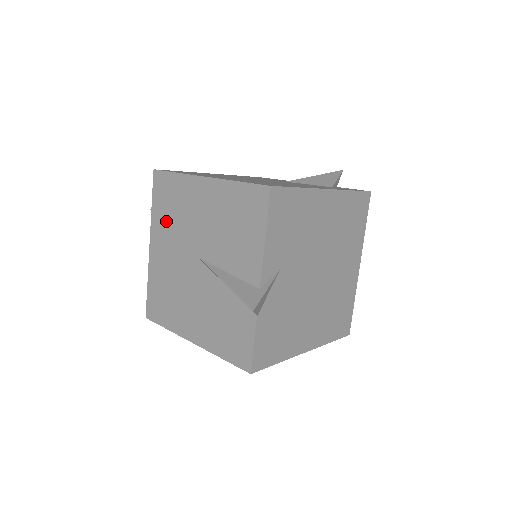
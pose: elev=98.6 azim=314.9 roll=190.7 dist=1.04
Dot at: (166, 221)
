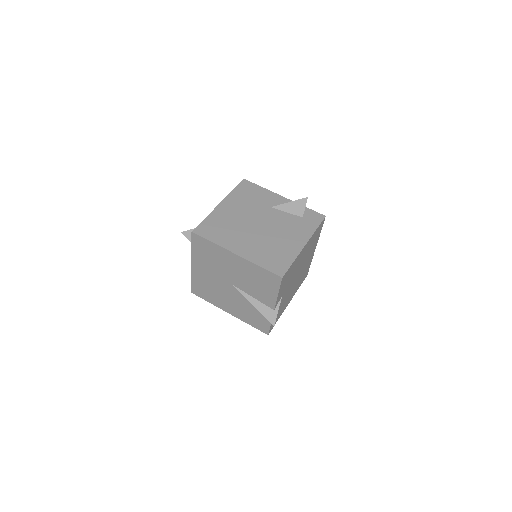
Dot at: (205, 260)
